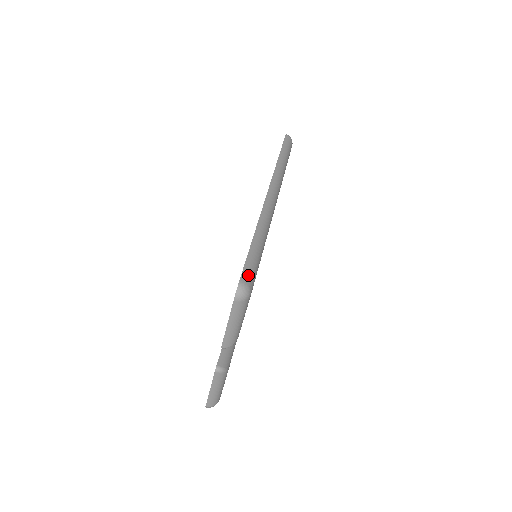
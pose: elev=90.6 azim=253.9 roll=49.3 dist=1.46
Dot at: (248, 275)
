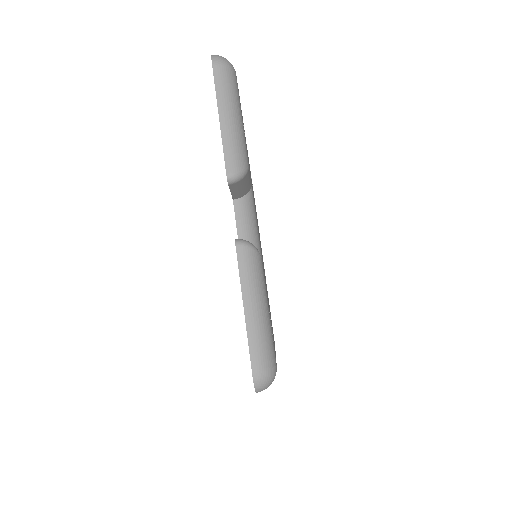
Dot at: occluded
